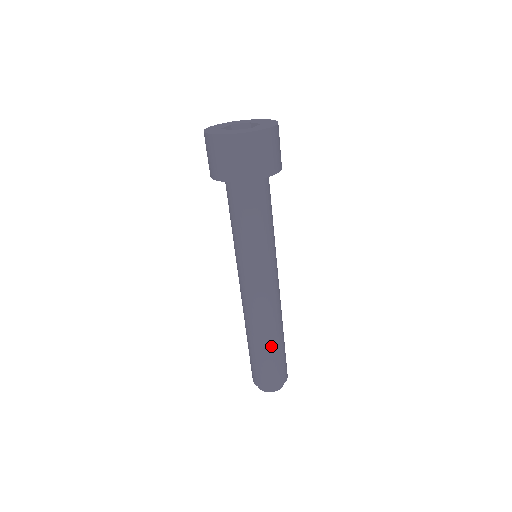
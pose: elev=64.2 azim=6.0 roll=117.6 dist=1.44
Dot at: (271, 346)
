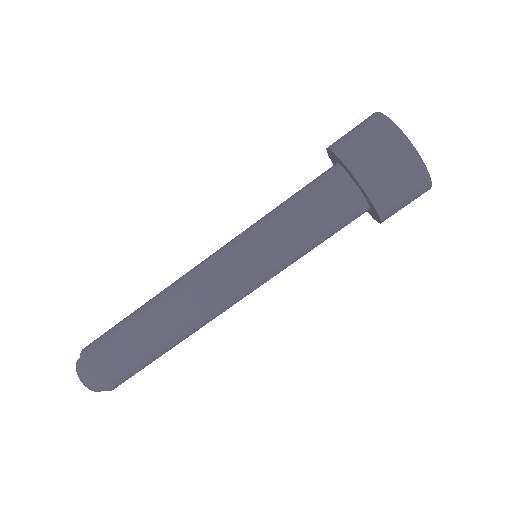
Dot at: (141, 327)
